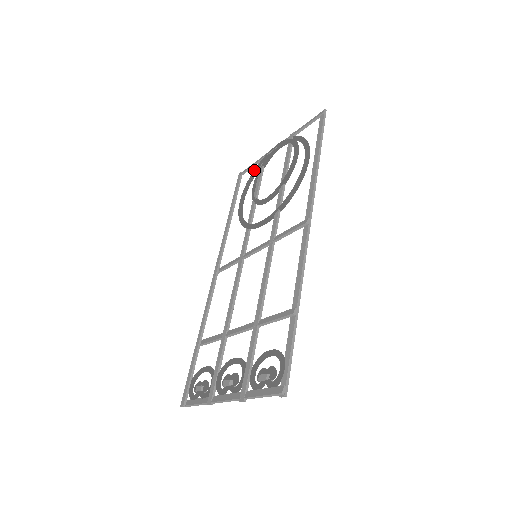
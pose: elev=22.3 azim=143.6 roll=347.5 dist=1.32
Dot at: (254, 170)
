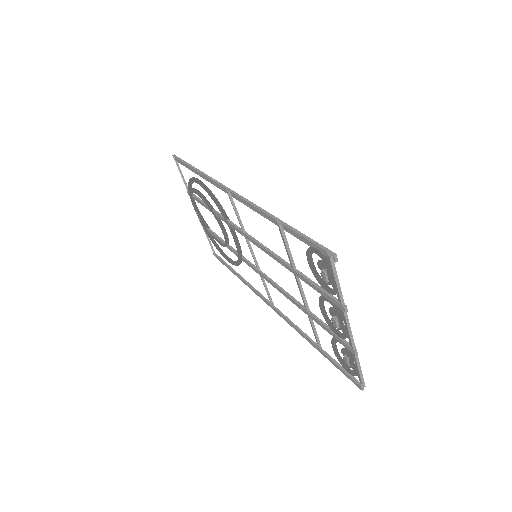
Dot at: occluded
